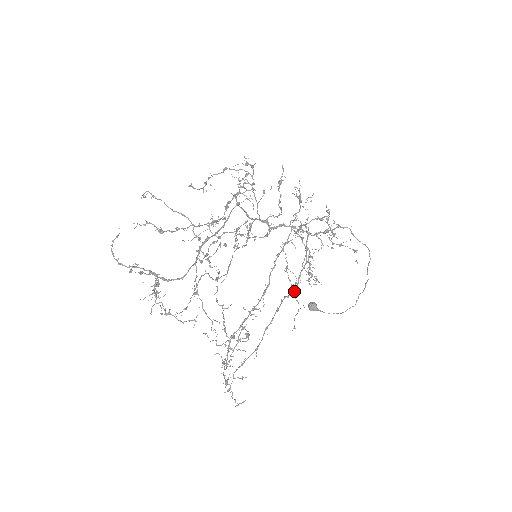
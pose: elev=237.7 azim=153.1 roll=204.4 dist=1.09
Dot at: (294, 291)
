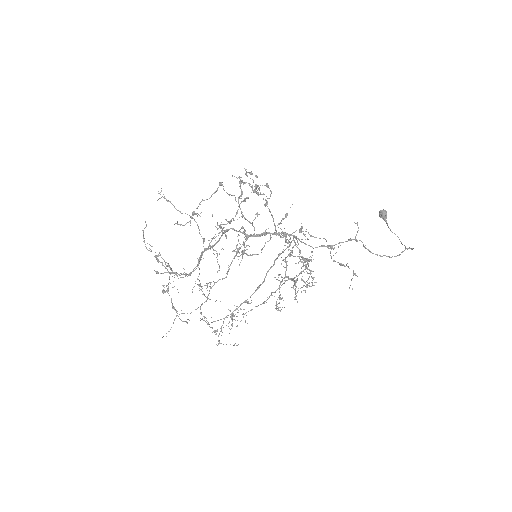
Dot at: occluded
